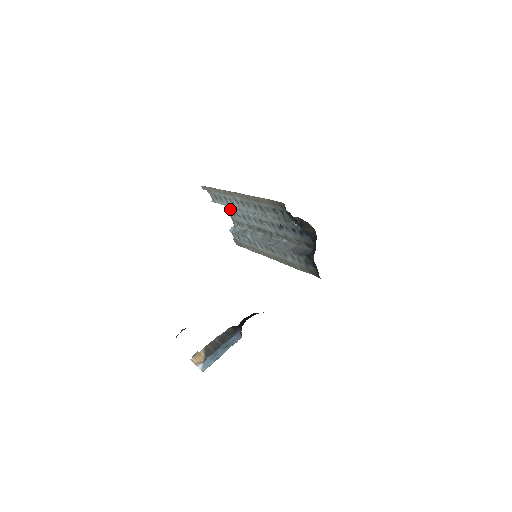
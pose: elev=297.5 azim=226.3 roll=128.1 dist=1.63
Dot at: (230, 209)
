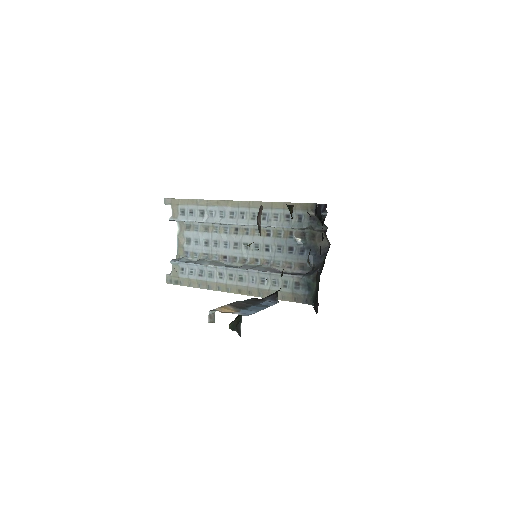
Dot at: (187, 234)
